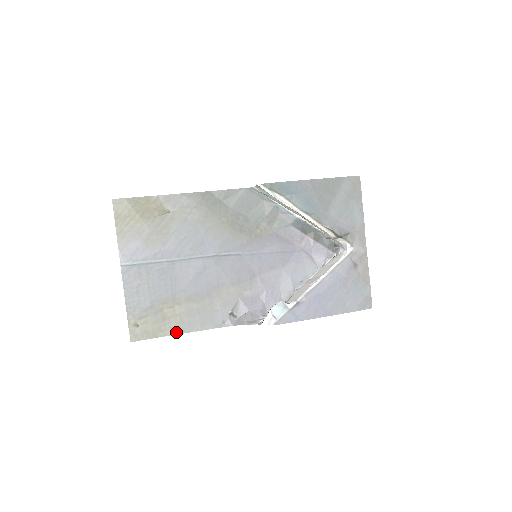
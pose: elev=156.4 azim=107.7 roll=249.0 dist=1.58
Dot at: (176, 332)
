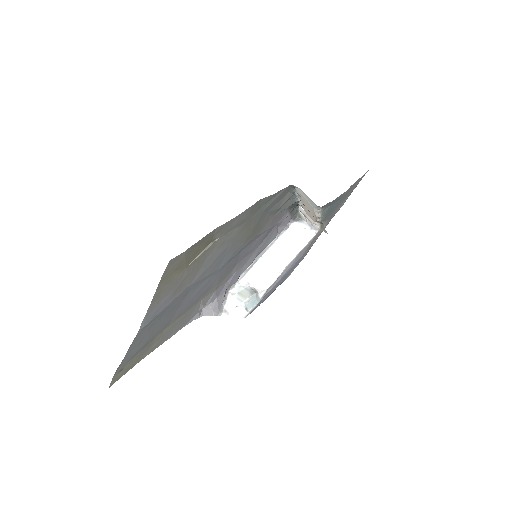
Dot at: (152, 350)
